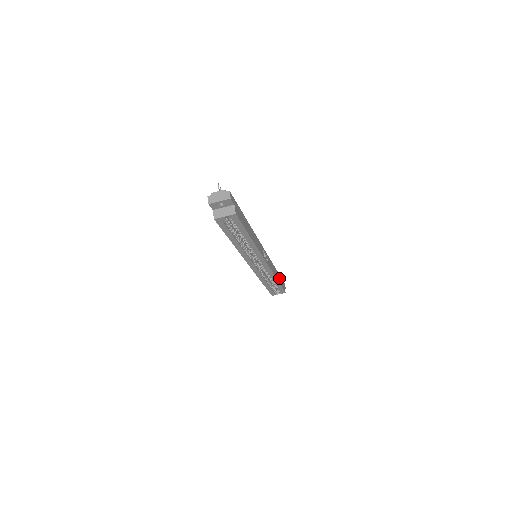
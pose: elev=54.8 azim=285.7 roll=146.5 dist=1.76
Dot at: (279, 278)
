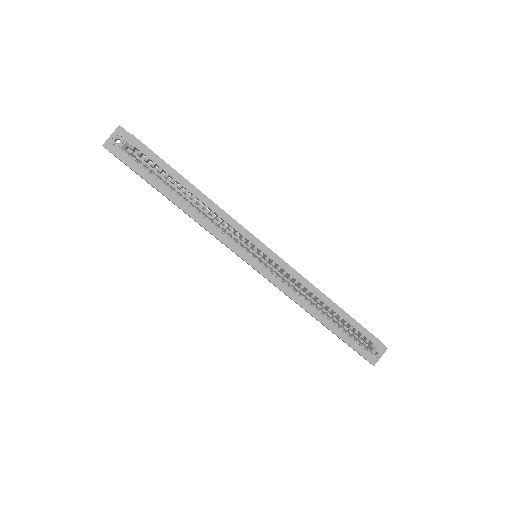
Dot at: occluded
